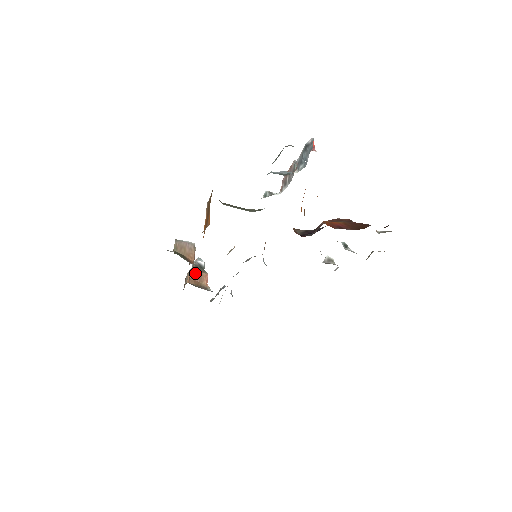
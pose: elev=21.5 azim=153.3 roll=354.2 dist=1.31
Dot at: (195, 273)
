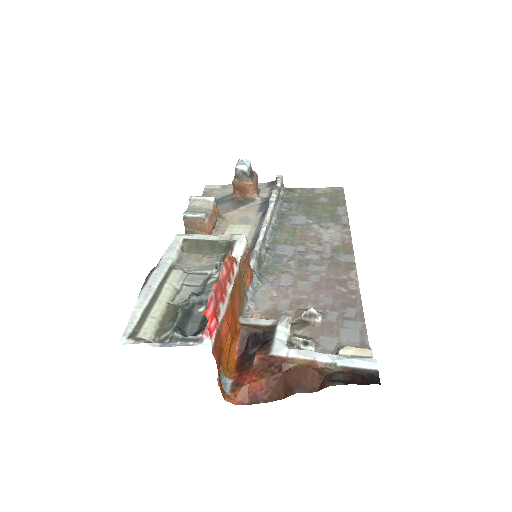
Dot at: (238, 186)
